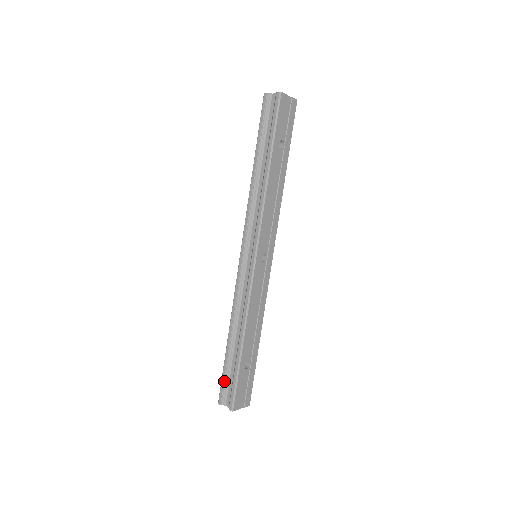
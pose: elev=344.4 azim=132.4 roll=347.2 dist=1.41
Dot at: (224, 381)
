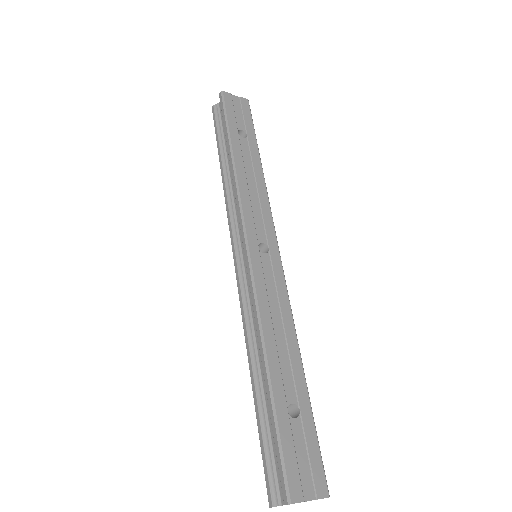
Dot at: (265, 455)
